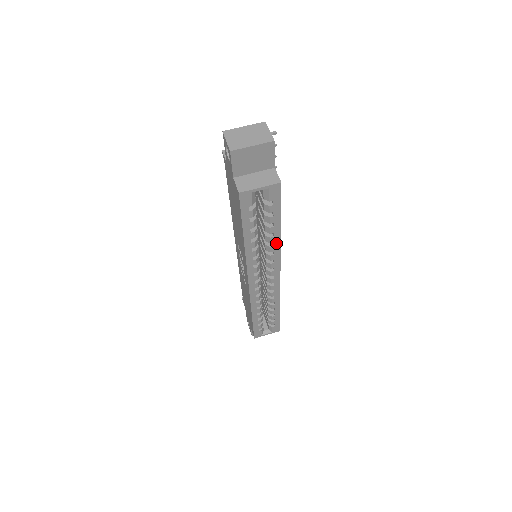
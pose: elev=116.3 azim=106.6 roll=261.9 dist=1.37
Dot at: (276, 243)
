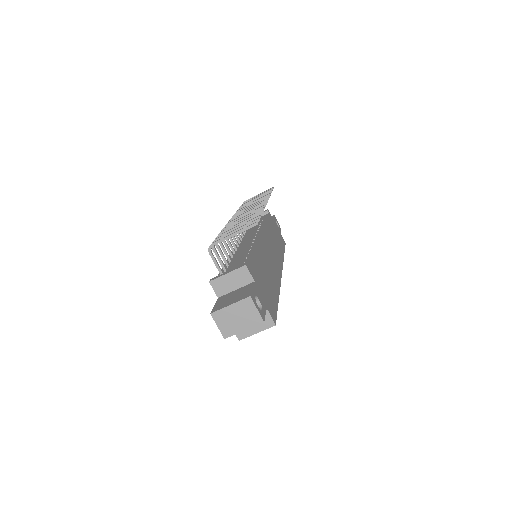
Dot at: occluded
